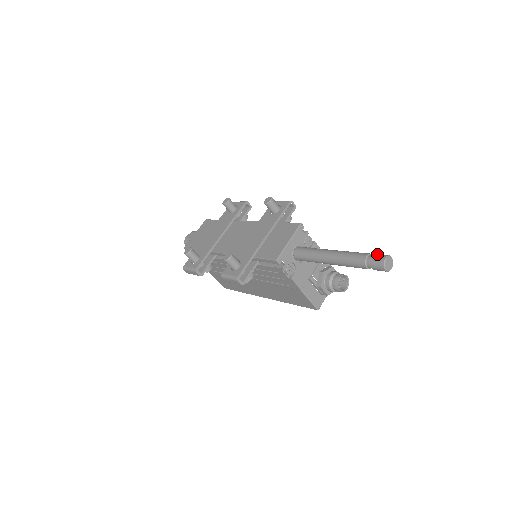
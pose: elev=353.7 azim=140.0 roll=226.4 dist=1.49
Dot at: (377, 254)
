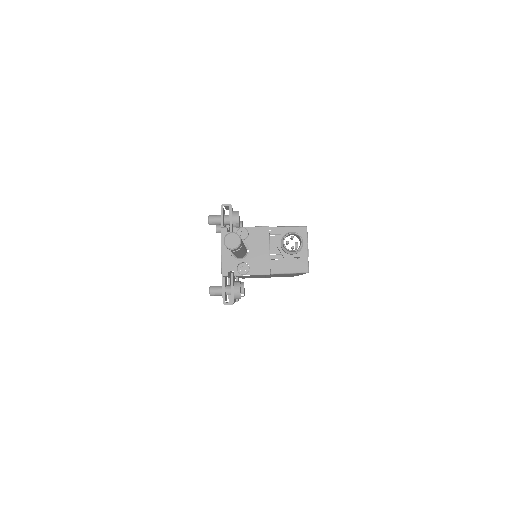
Dot at: occluded
